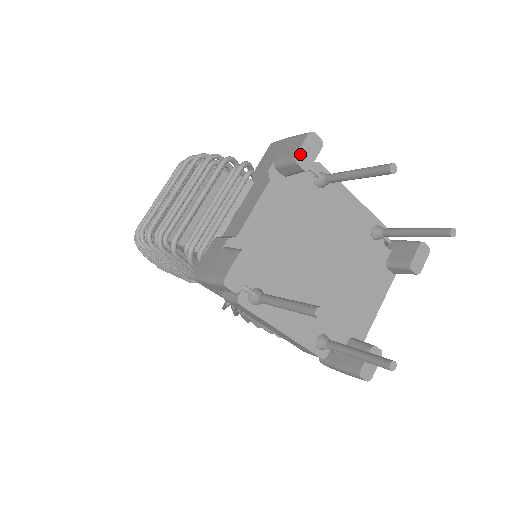
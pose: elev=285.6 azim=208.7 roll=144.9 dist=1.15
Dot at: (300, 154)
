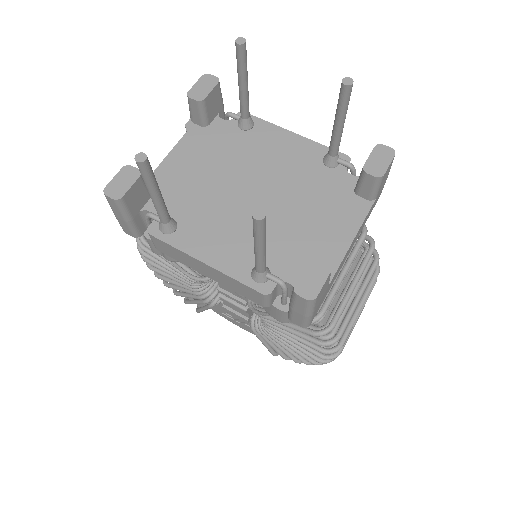
Dot at: (193, 90)
